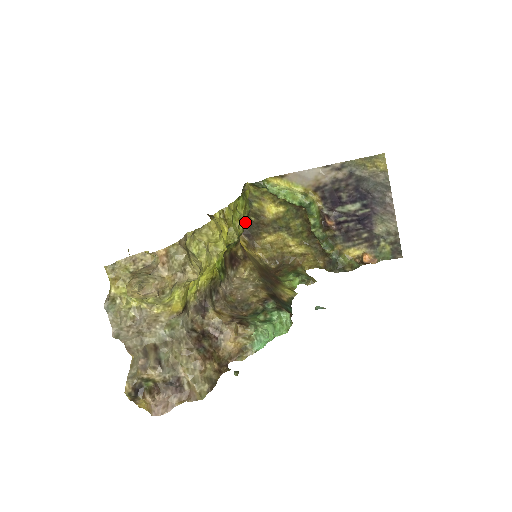
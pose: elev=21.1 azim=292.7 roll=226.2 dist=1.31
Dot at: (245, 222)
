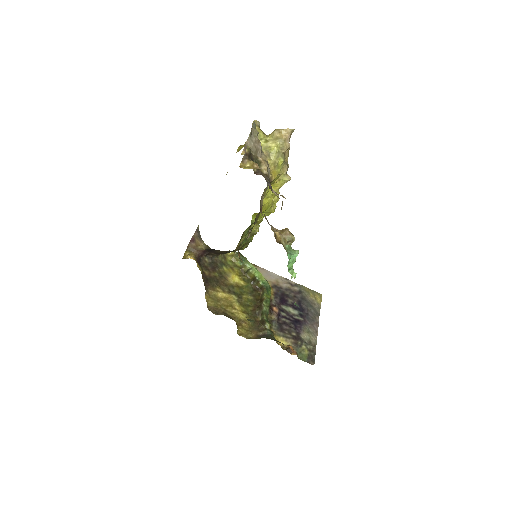
Dot at: (245, 246)
